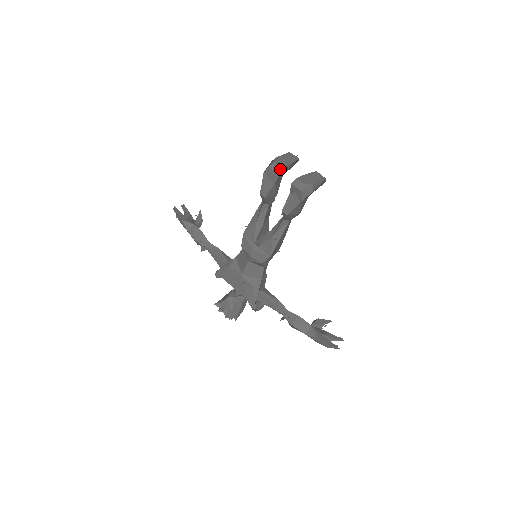
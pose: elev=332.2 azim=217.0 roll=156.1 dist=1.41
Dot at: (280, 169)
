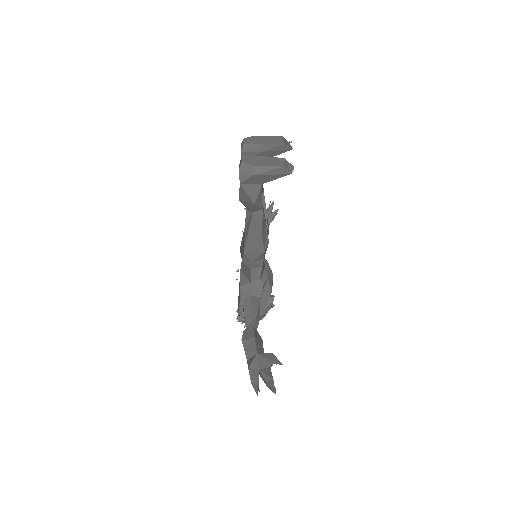
Dot at: (242, 146)
